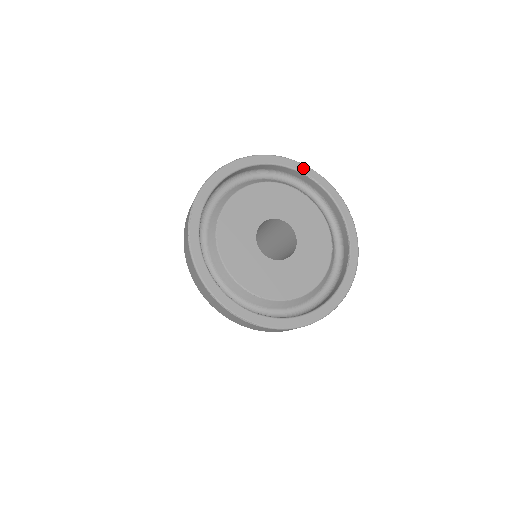
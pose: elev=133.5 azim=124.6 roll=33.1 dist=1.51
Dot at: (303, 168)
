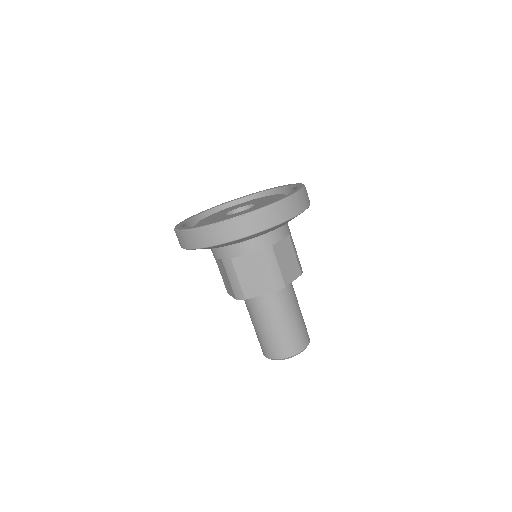
Dot at: (240, 198)
